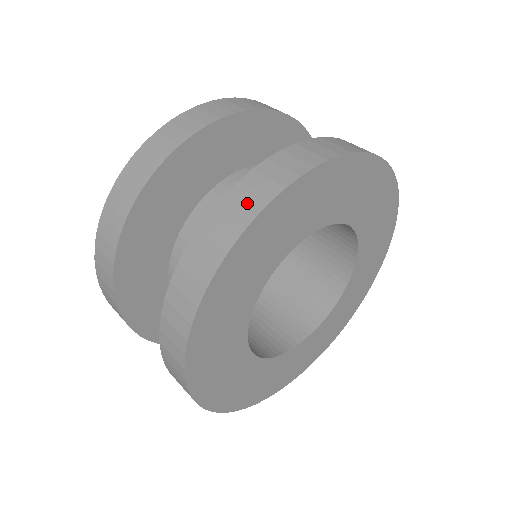
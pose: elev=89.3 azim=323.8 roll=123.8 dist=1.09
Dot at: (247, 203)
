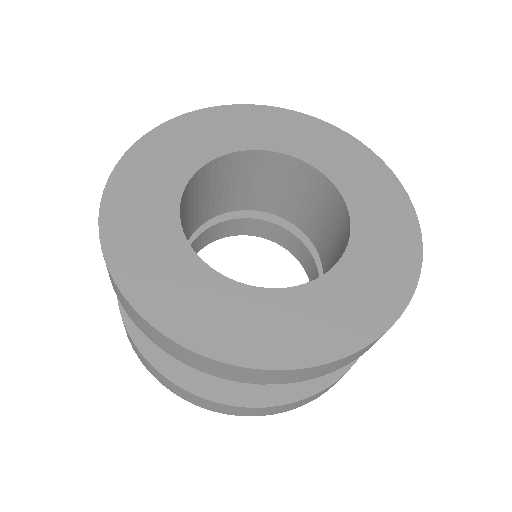
Dot at: occluded
